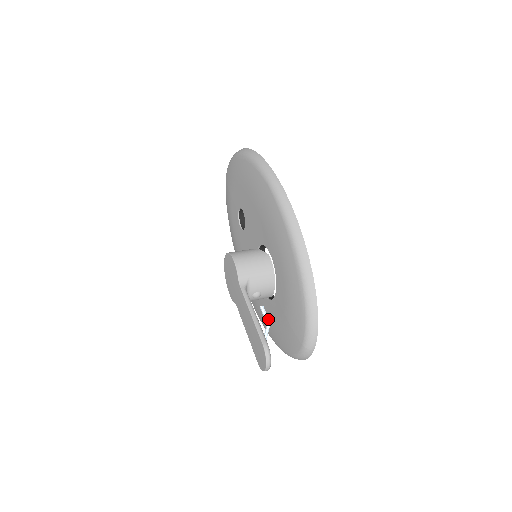
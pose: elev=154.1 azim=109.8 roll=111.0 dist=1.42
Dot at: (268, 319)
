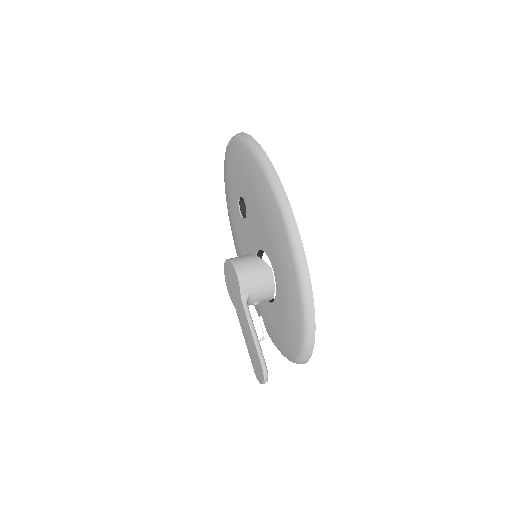
Dot at: (266, 331)
